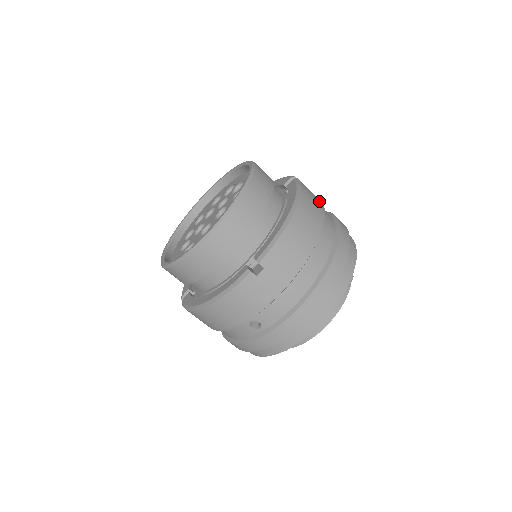
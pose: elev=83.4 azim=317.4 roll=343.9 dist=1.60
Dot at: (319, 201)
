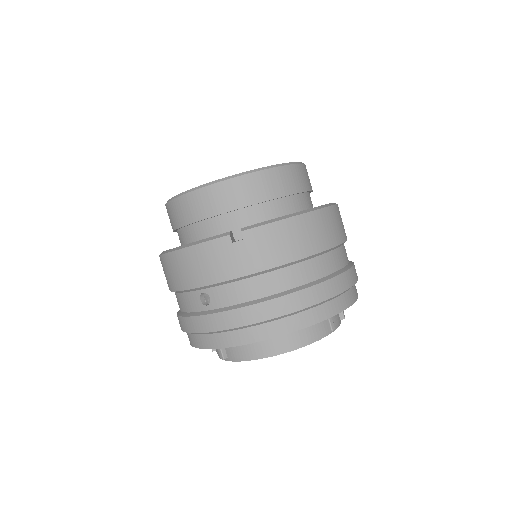
Dot at: (344, 233)
